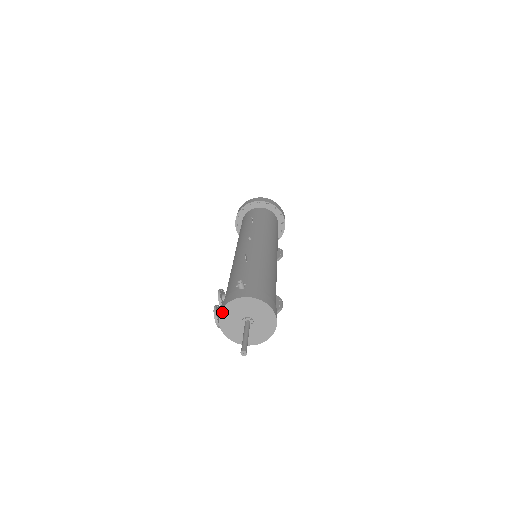
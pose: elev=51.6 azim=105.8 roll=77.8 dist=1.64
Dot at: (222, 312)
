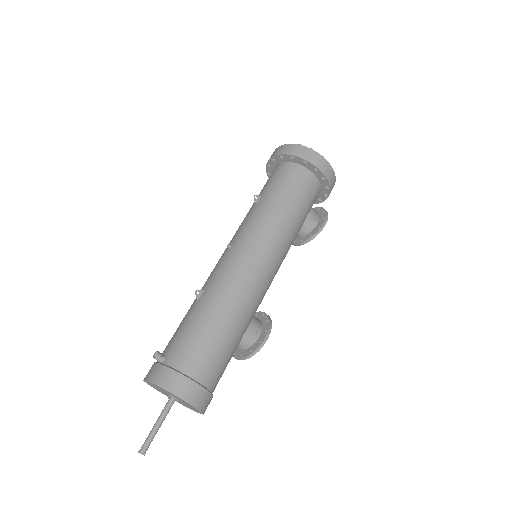
Dot at: (147, 383)
